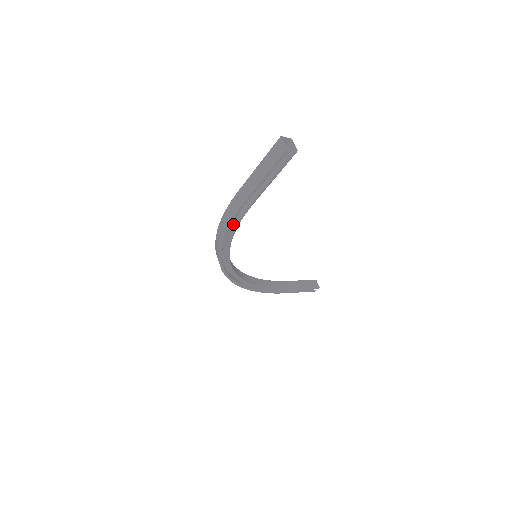
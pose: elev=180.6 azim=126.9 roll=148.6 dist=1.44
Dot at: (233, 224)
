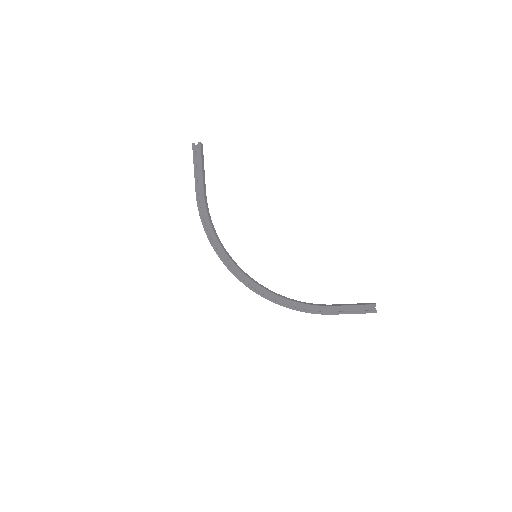
Dot at: (210, 219)
